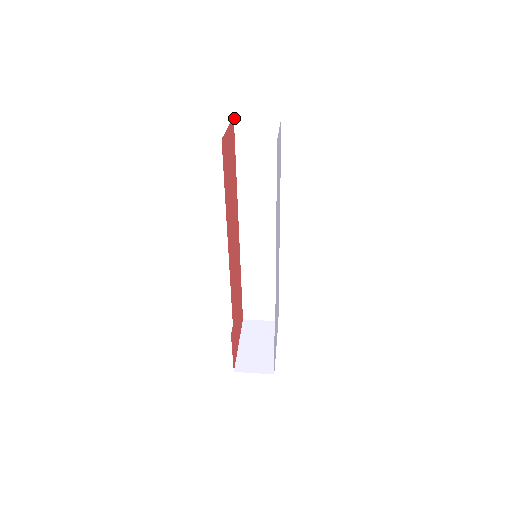
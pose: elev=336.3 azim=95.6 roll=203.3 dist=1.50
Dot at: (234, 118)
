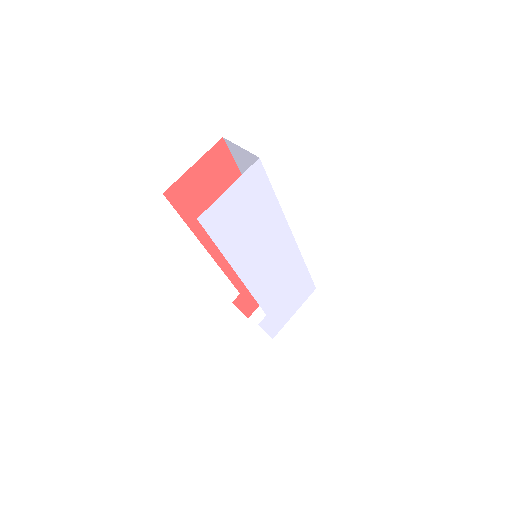
Dot at: (224, 138)
